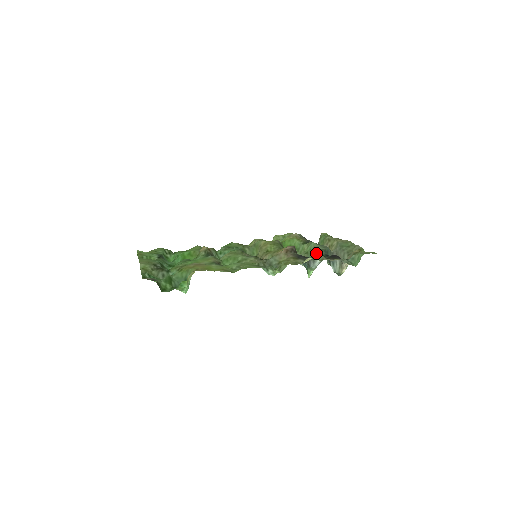
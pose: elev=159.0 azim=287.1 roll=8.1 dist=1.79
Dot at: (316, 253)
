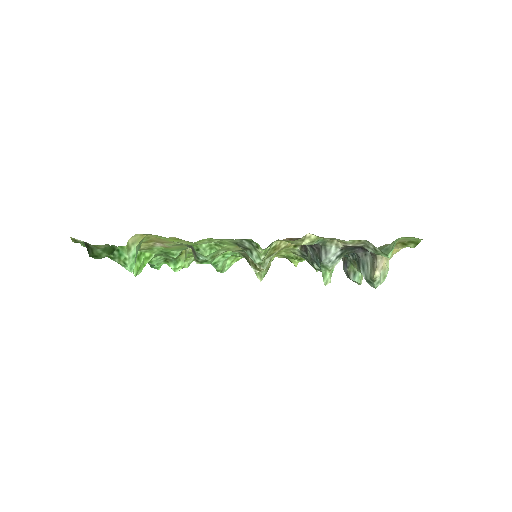
Dot at: occluded
